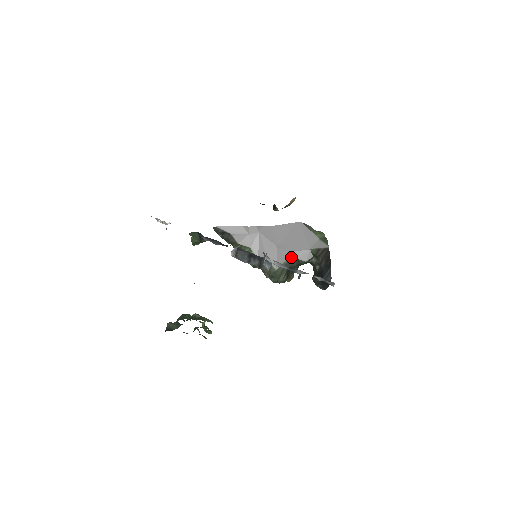
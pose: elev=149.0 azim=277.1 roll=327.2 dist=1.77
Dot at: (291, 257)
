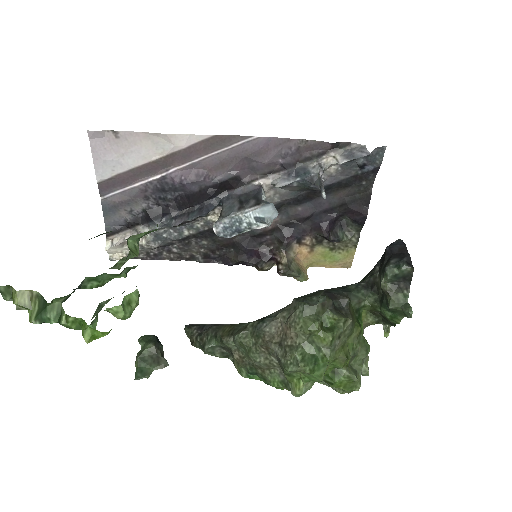
Dot at: occluded
